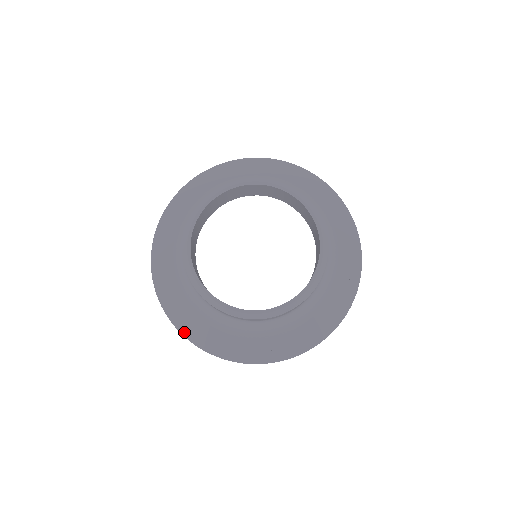
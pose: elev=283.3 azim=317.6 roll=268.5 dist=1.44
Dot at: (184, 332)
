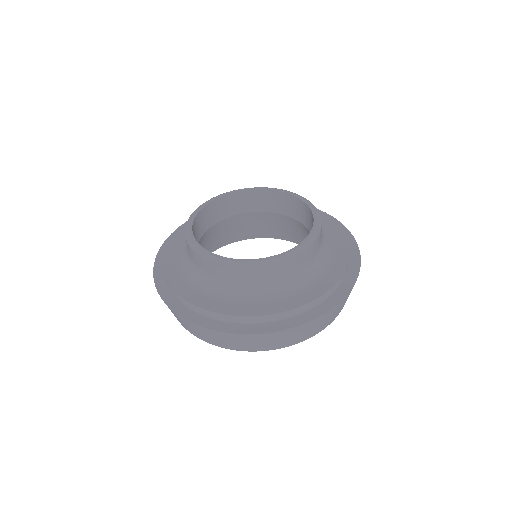
Dot at: (272, 329)
